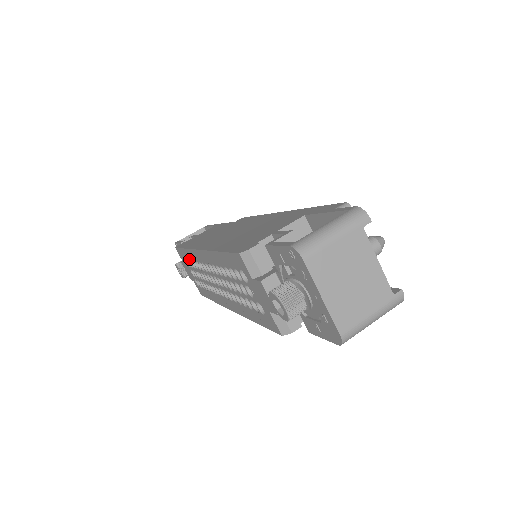
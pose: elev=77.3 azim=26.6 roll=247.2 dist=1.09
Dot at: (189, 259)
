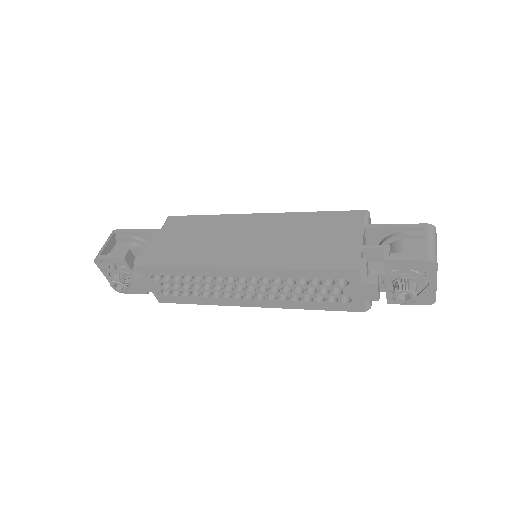
Dot at: (180, 275)
